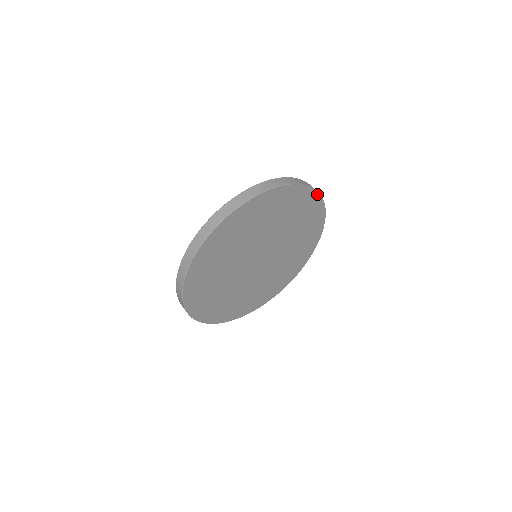
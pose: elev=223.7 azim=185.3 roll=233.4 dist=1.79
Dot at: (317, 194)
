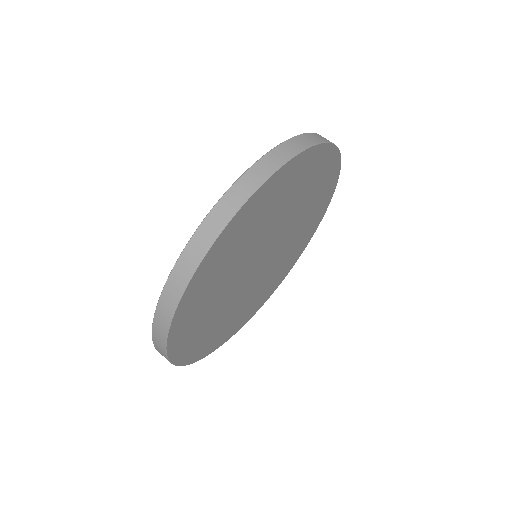
Dot at: (329, 146)
